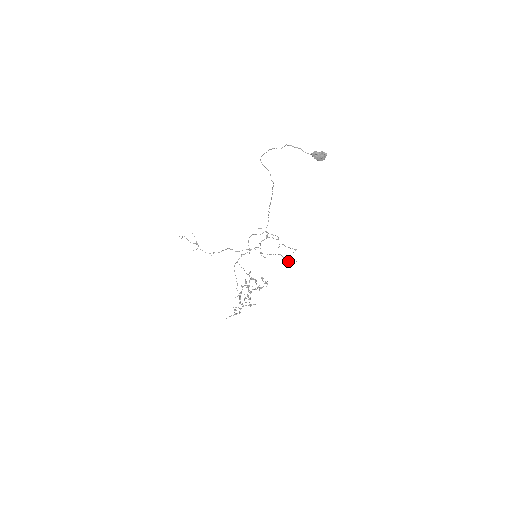
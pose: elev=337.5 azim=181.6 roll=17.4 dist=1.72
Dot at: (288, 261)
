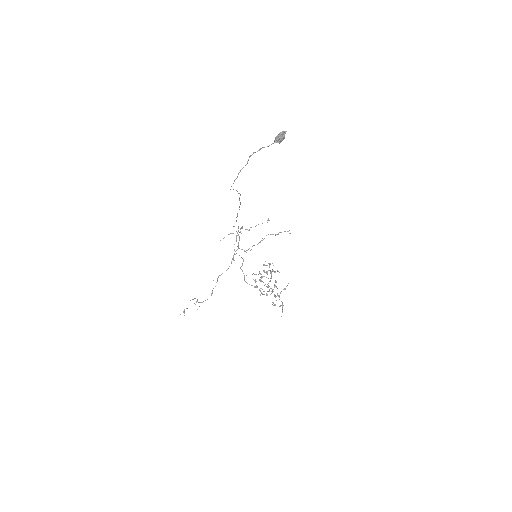
Dot at: (280, 232)
